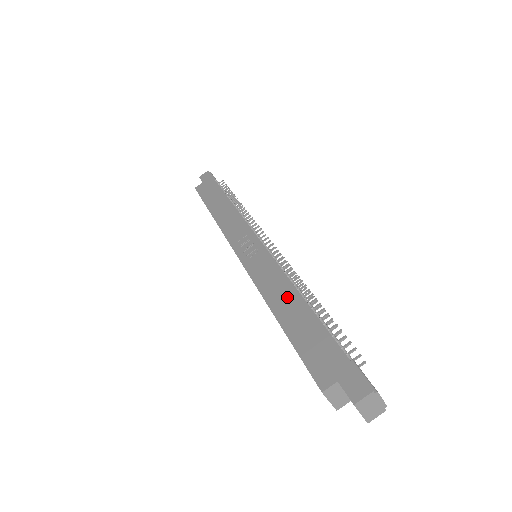
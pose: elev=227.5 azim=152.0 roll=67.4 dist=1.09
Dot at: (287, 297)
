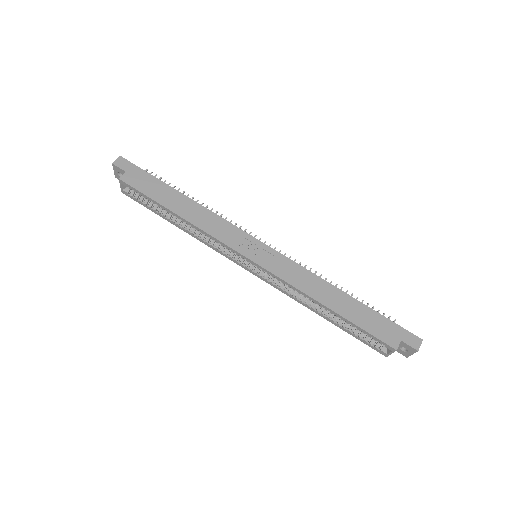
Dot at: (328, 291)
